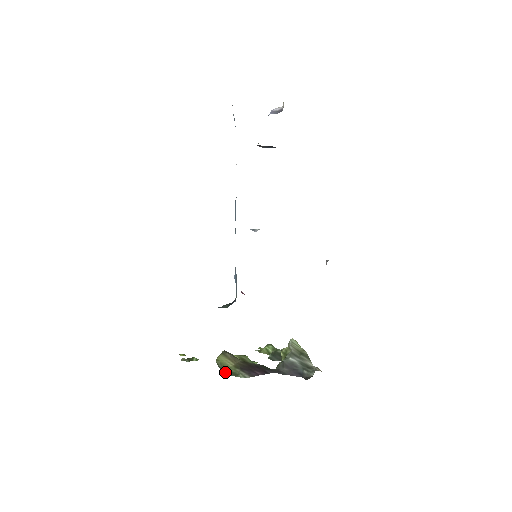
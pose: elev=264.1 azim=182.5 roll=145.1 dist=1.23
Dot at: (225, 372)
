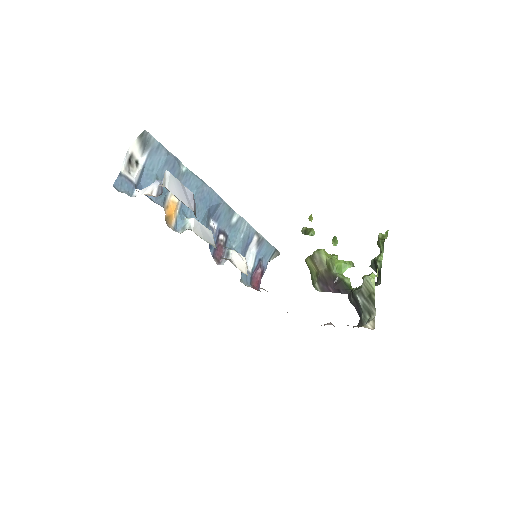
Dot at: (310, 272)
